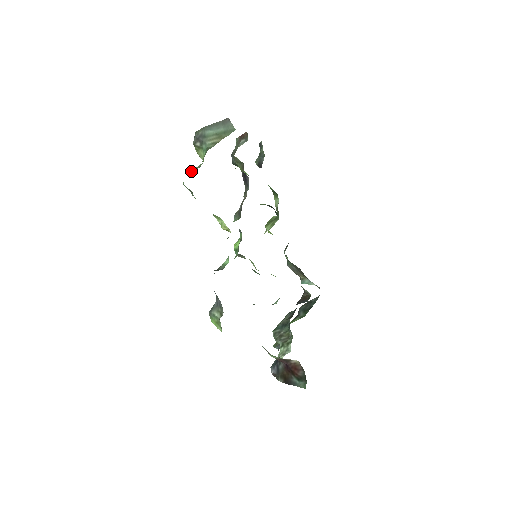
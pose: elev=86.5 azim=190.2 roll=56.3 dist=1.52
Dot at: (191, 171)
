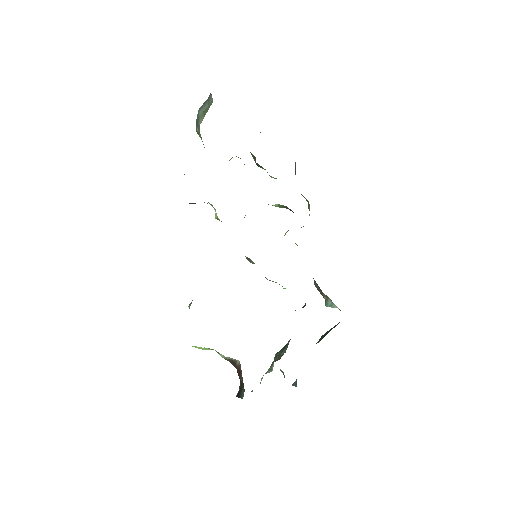
Dot at: occluded
